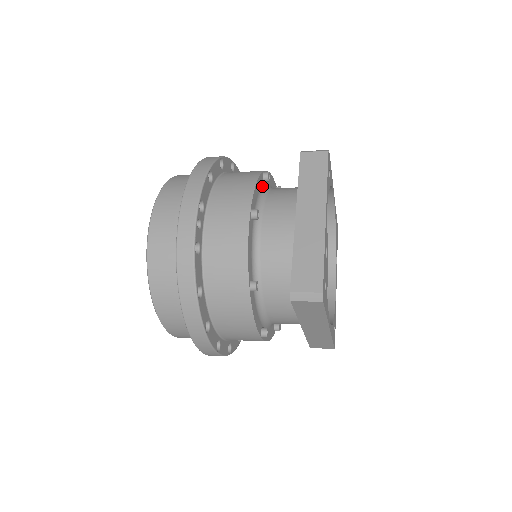
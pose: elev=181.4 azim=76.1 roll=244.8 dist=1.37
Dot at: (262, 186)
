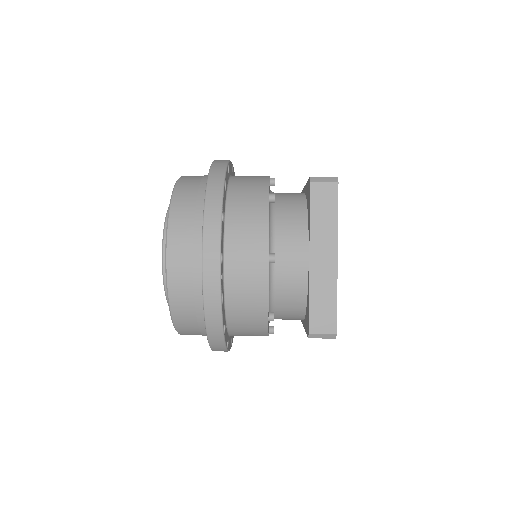
Dot at: (269, 210)
